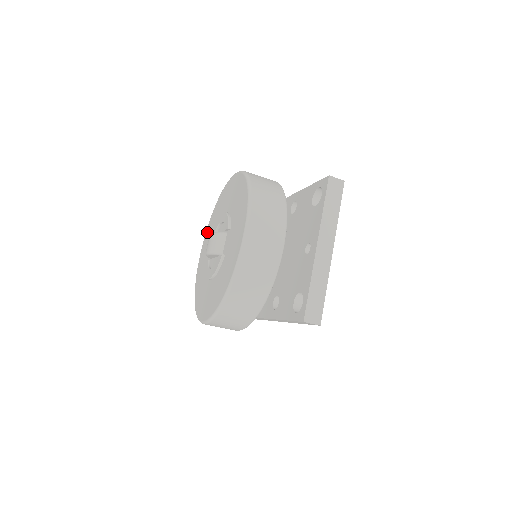
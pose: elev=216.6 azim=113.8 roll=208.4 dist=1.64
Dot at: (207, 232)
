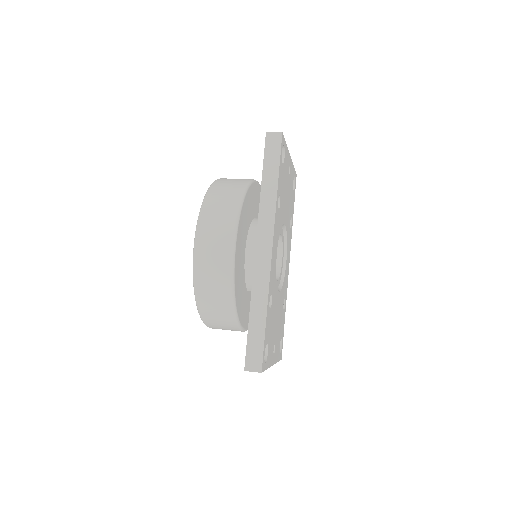
Dot at: occluded
